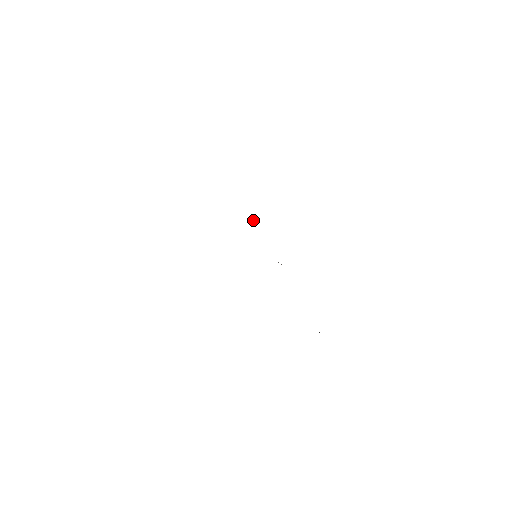
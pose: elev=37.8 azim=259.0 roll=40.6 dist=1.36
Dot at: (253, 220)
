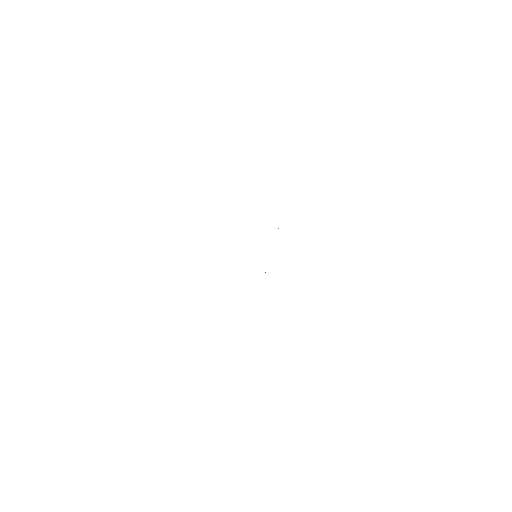
Dot at: occluded
